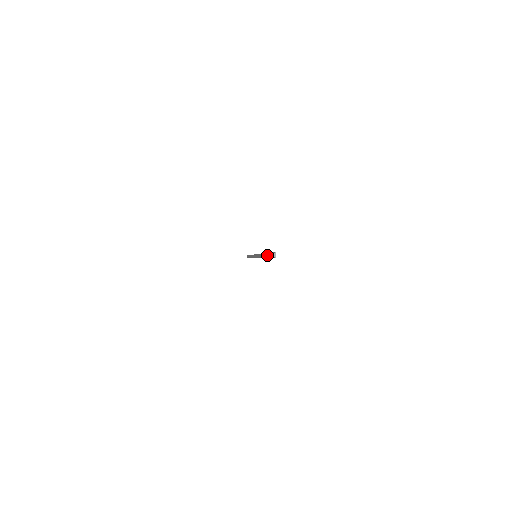
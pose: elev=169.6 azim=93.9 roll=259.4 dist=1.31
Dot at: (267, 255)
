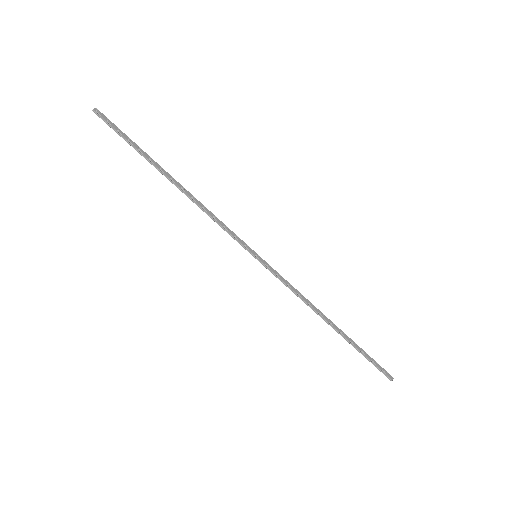
Dot at: (125, 139)
